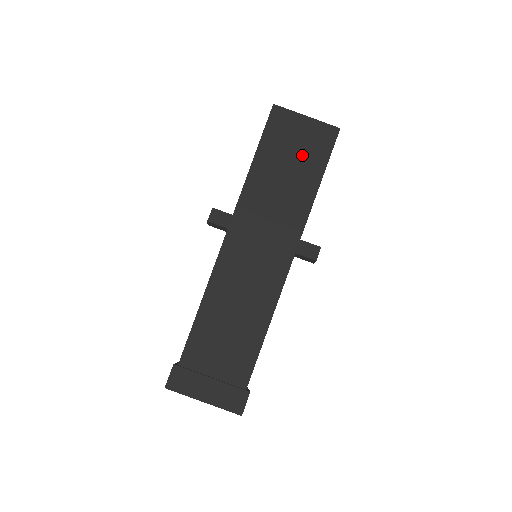
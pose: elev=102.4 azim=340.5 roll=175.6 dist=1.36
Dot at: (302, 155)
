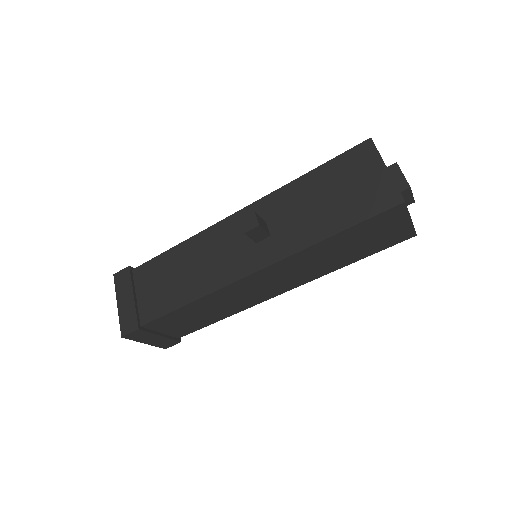
Dot at: (369, 243)
